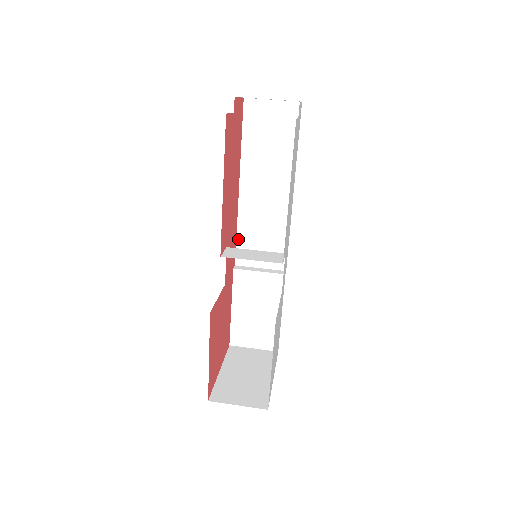
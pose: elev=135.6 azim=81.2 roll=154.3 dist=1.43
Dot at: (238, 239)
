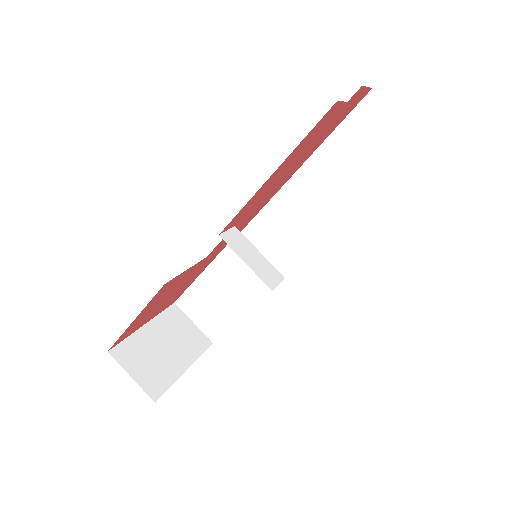
Dot at: (256, 219)
